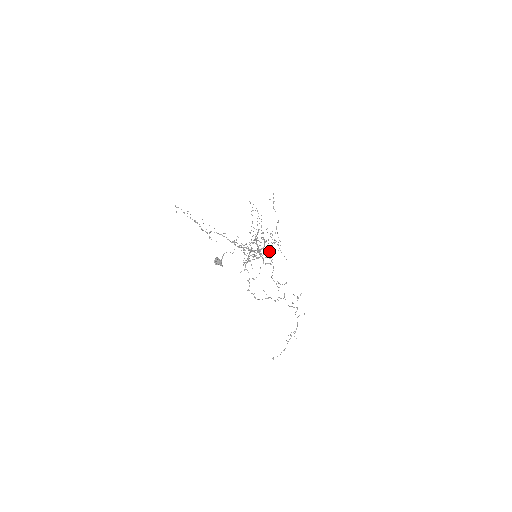
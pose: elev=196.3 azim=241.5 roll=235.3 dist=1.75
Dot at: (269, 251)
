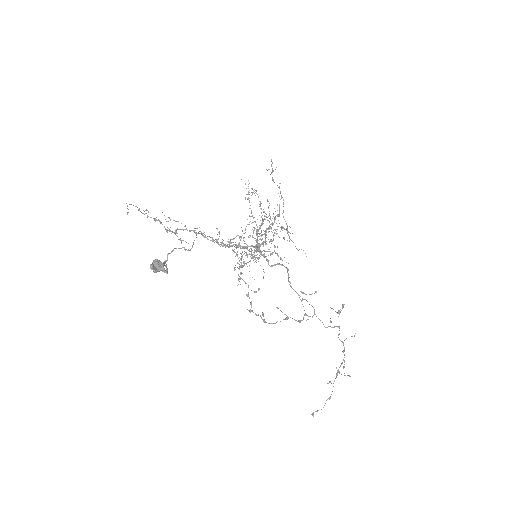
Dot at: (277, 246)
